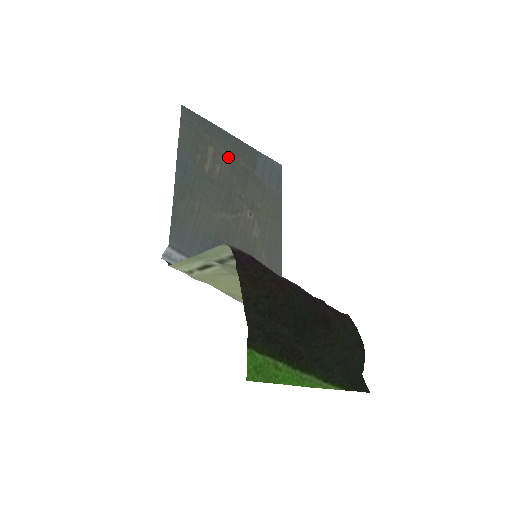
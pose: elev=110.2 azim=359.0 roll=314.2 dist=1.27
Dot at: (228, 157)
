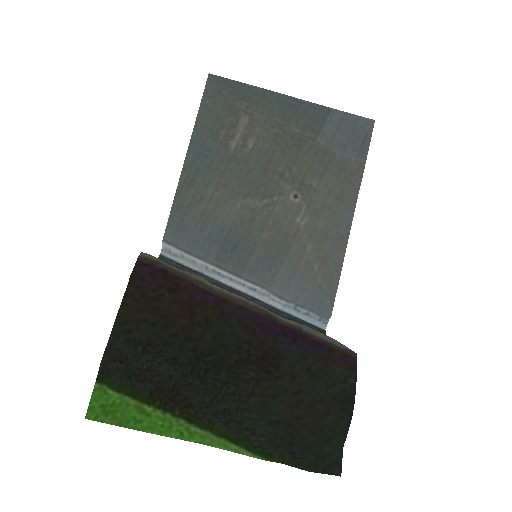
Dot at: (272, 126)
